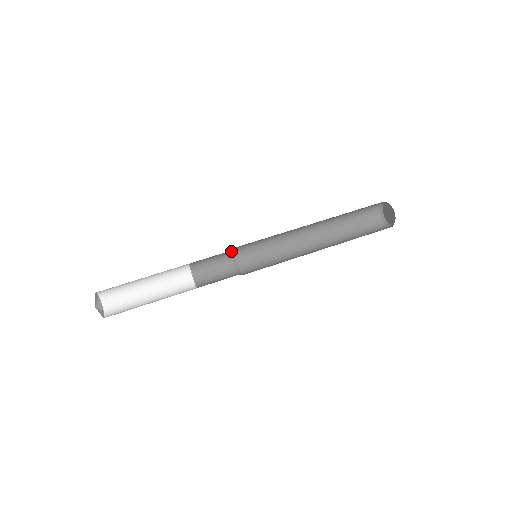
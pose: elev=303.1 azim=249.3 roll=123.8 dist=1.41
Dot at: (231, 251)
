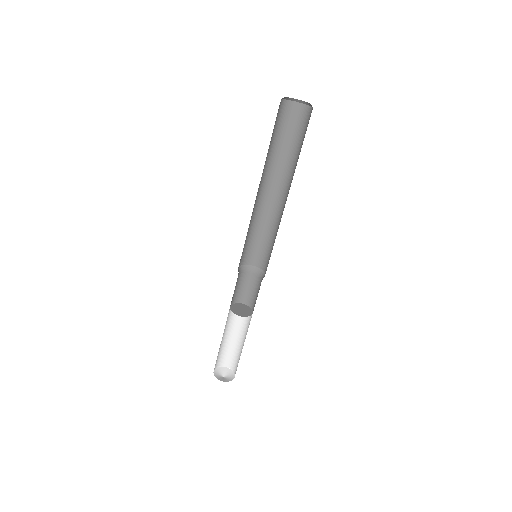
Dot at: (239, 270)
